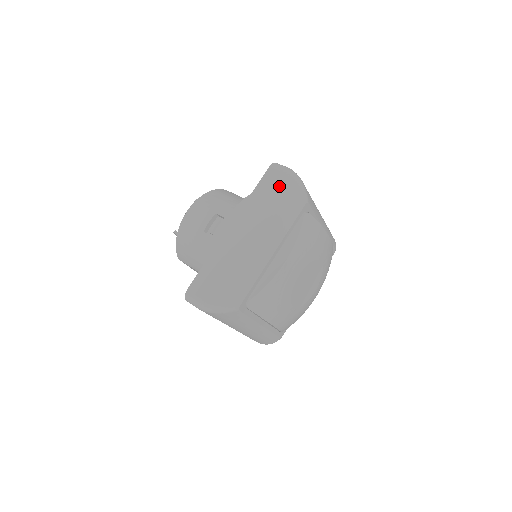
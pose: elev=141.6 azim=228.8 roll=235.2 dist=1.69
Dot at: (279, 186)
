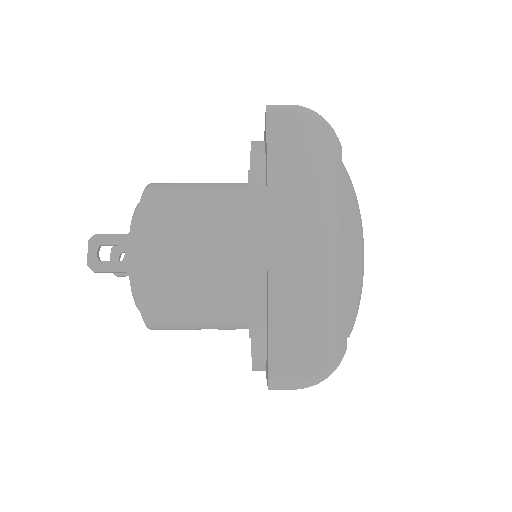
Dot at: occluded
